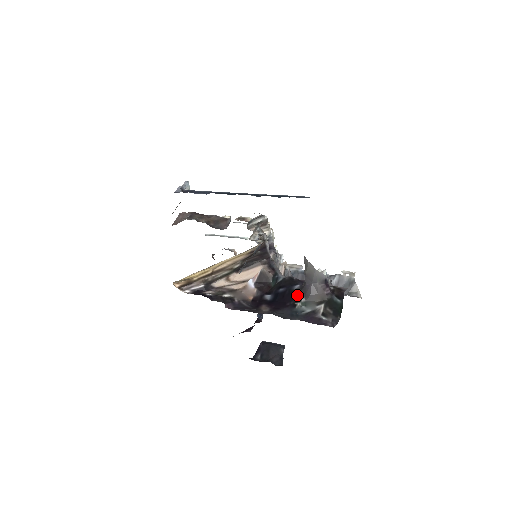
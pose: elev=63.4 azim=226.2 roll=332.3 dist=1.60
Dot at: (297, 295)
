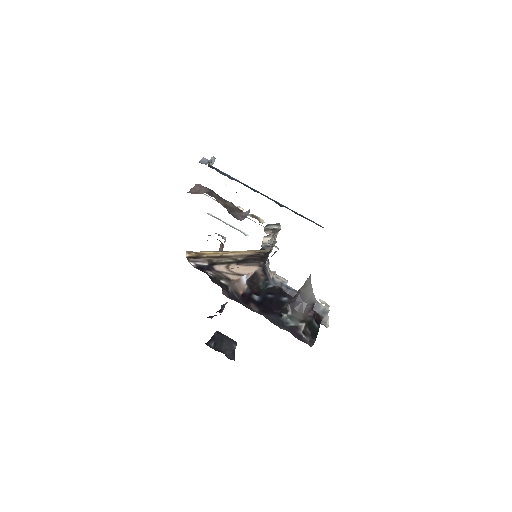
Dot at: (285, 306)
